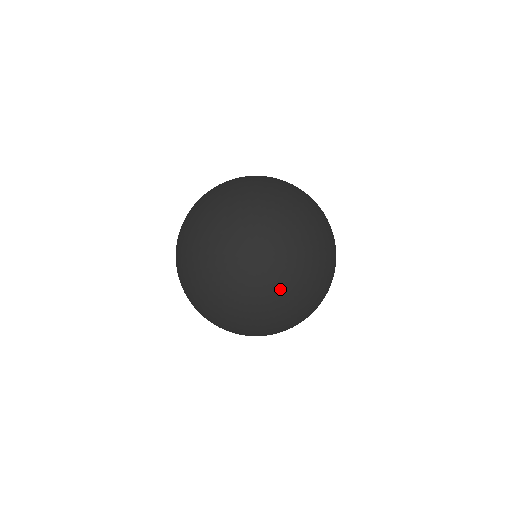
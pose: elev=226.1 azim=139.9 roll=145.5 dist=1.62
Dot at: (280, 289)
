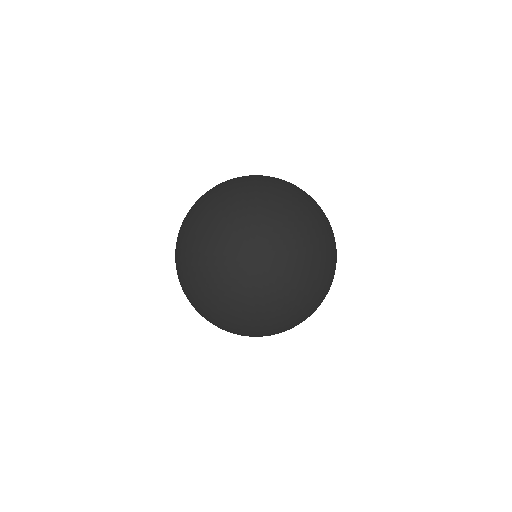
Dot at: occluded
